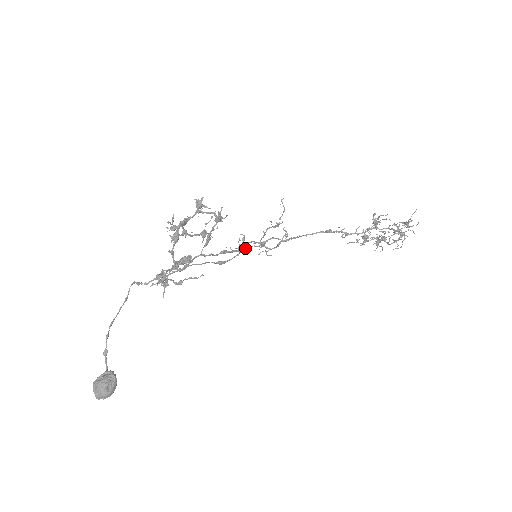
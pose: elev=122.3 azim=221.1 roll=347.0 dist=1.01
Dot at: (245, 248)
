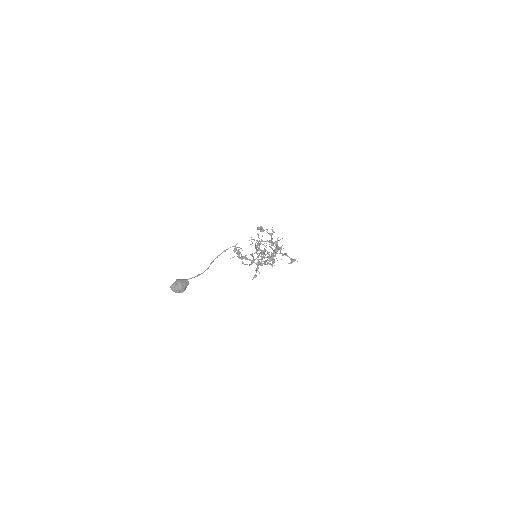
Dot at: (260, 253)
